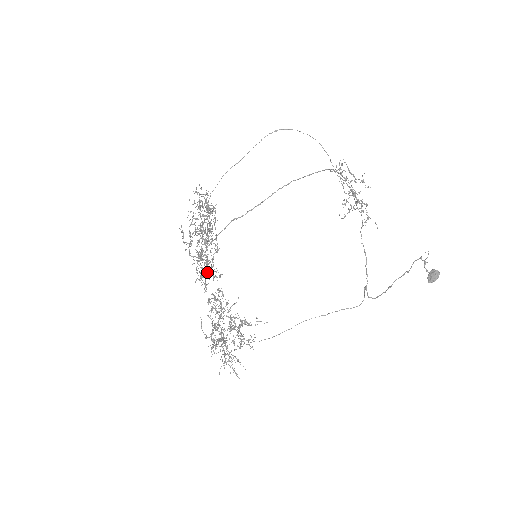
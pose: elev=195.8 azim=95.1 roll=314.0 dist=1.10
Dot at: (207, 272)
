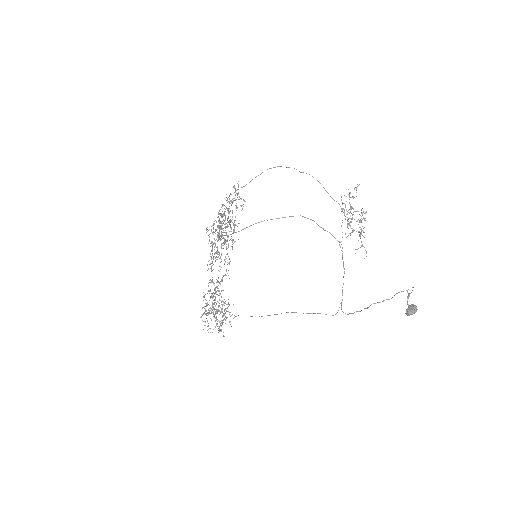
Dot at: (227, 254)
